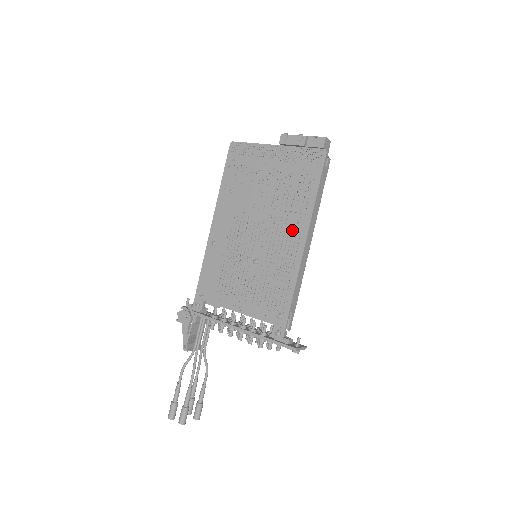
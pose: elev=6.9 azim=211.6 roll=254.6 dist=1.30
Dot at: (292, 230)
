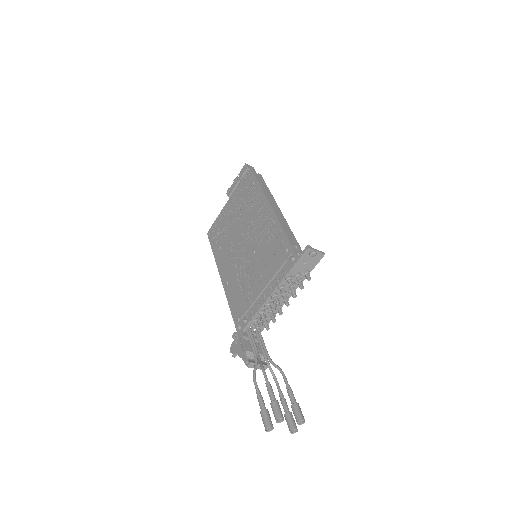
Dot at: (260, 211)
